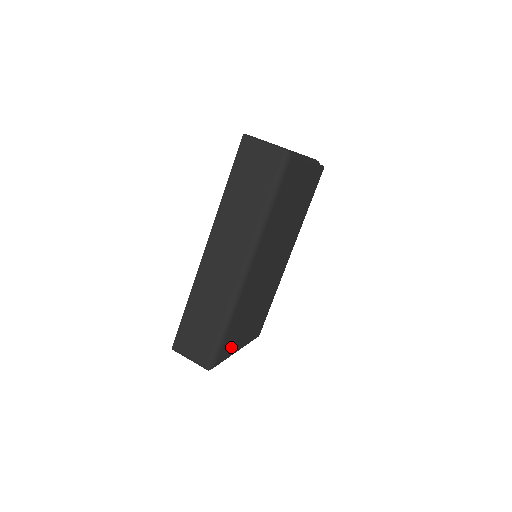
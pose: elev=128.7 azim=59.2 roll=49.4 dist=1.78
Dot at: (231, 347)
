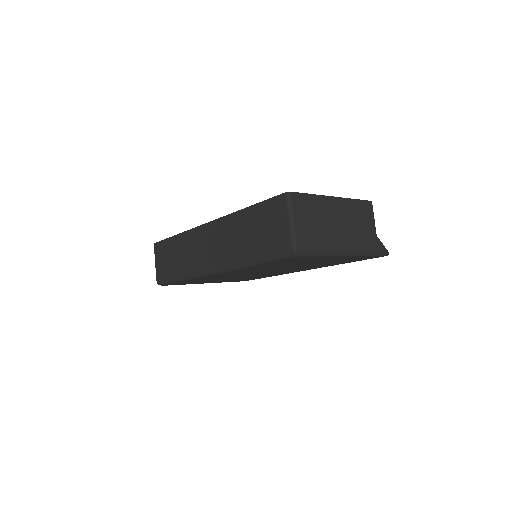
Dot at: (191, 283)
